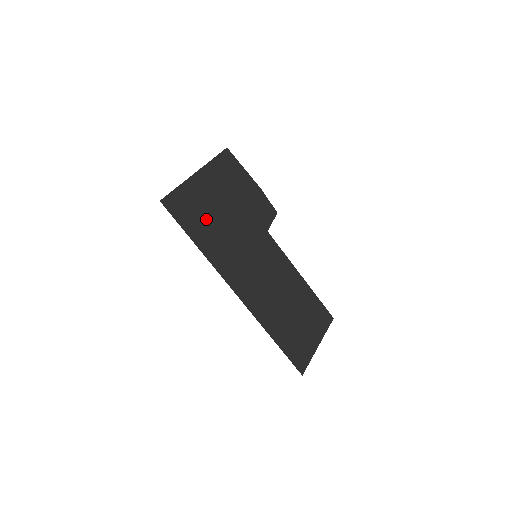
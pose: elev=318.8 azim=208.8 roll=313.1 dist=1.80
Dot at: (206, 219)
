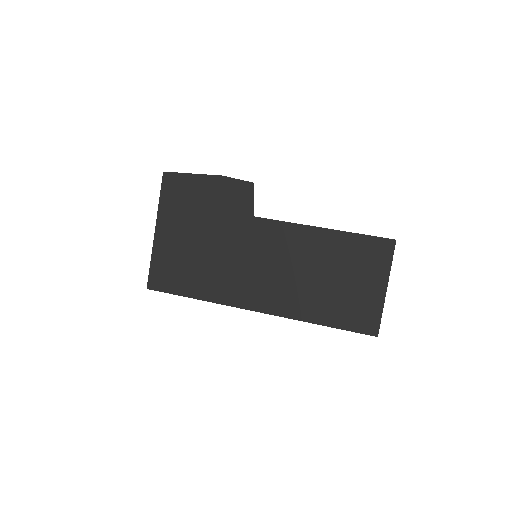
Dot at: (189, 267)
